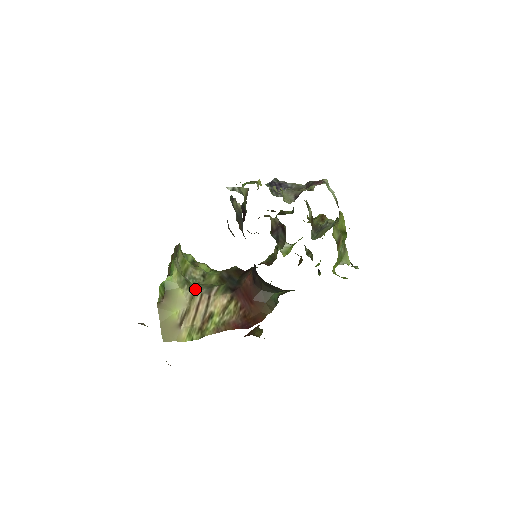
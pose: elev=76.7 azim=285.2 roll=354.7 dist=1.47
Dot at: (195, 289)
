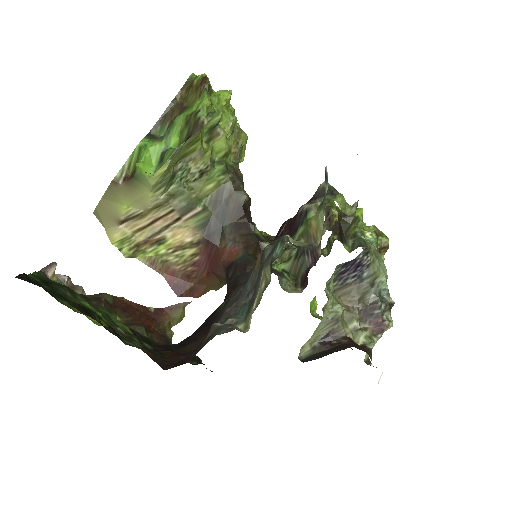
Dot at: (172, 196)
